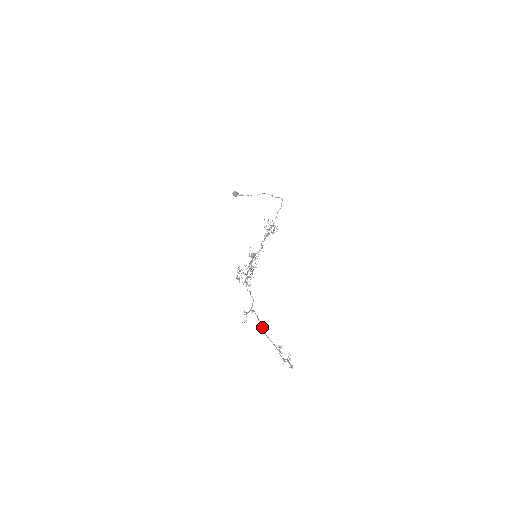
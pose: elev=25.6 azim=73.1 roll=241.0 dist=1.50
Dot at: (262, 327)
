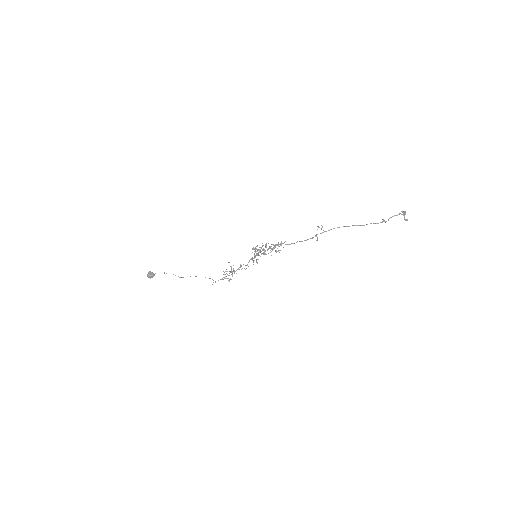
Dot at: (349, 226)
